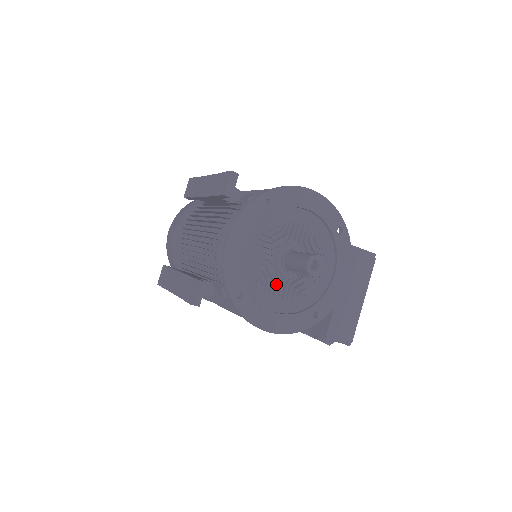
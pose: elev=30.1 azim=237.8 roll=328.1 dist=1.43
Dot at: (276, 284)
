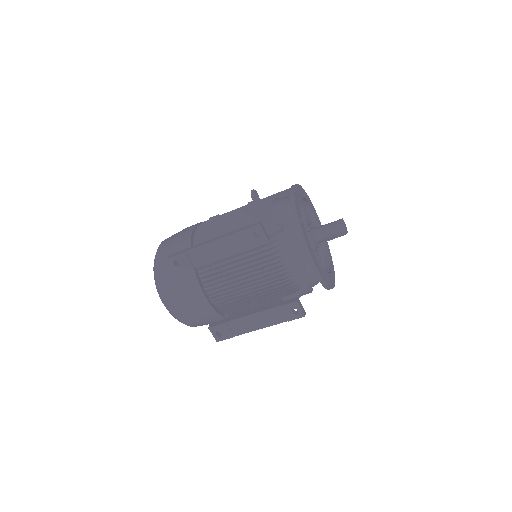
Dot at: (319, 256)
